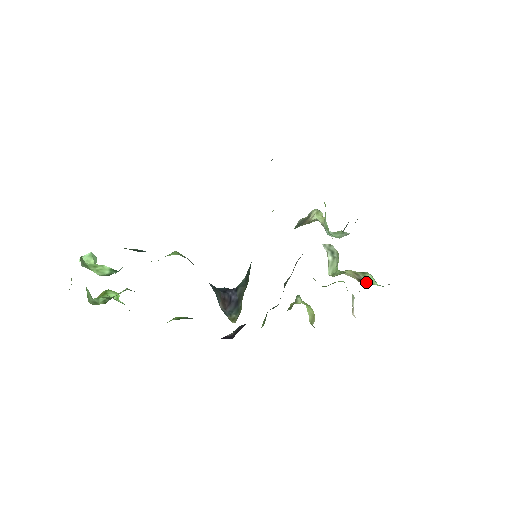
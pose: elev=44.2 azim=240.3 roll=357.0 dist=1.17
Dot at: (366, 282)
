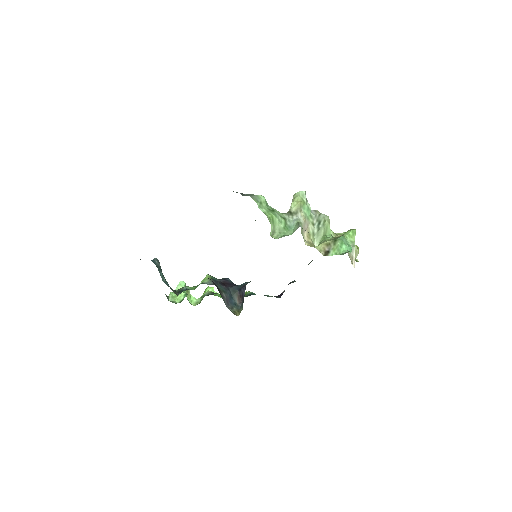
Dot at: (331, 253)
